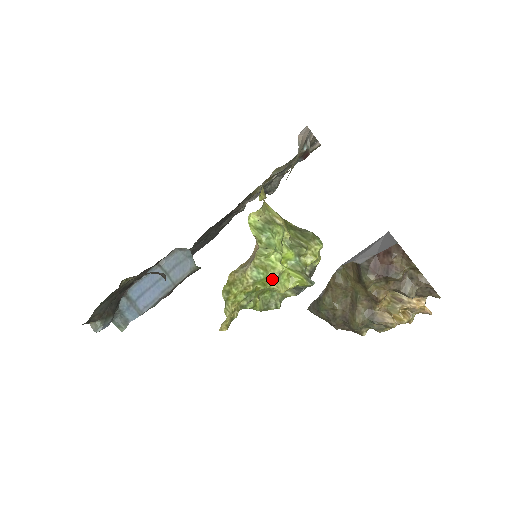
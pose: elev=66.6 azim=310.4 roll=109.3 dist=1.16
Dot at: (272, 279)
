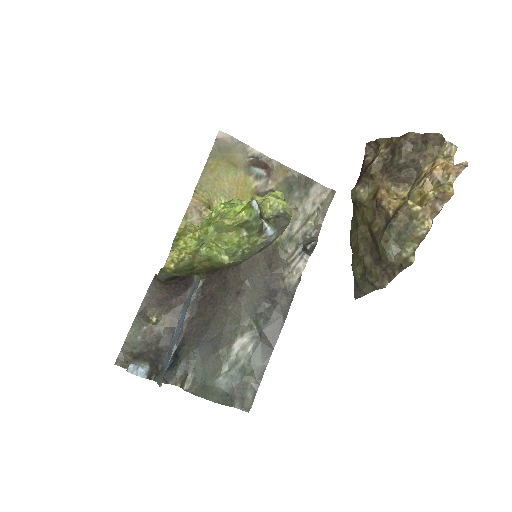
Dot at: (218, 219)
